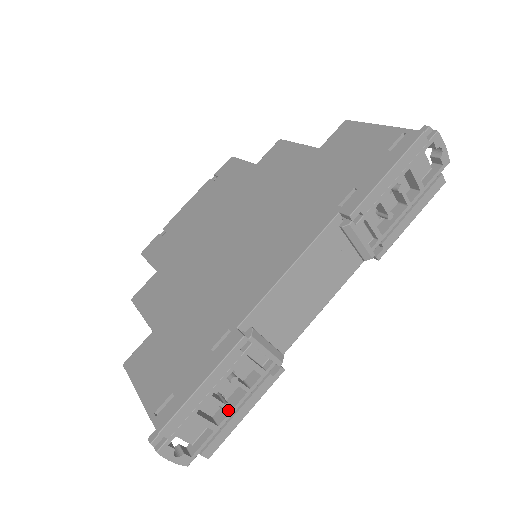
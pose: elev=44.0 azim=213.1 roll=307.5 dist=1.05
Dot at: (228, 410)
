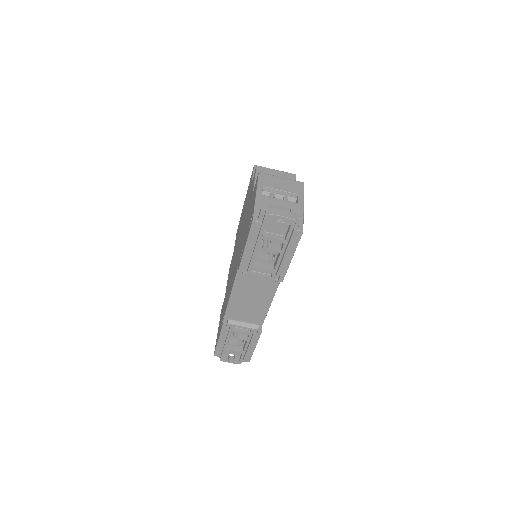
Dot at: (244, 346)
